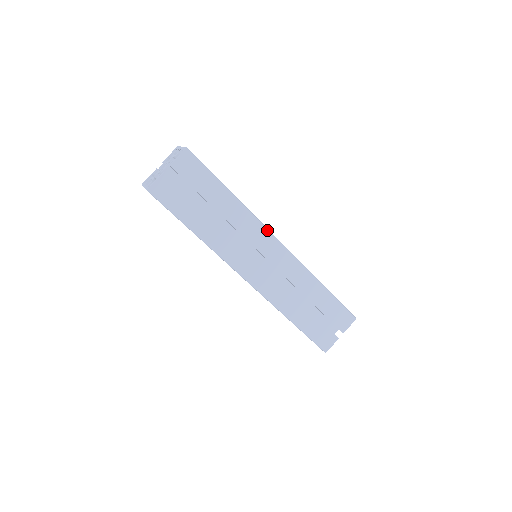
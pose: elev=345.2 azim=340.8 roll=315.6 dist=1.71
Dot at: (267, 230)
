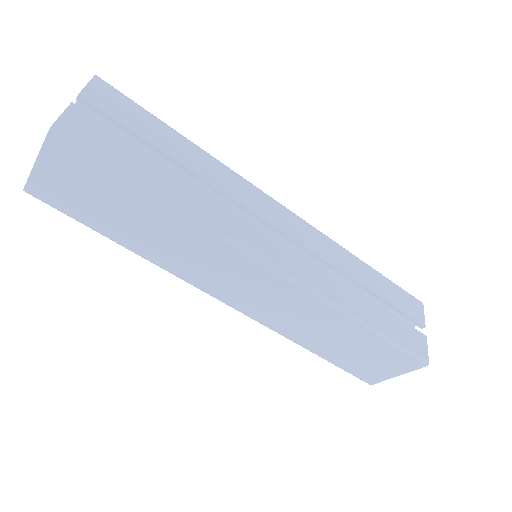
Dot at: (260, 190)
